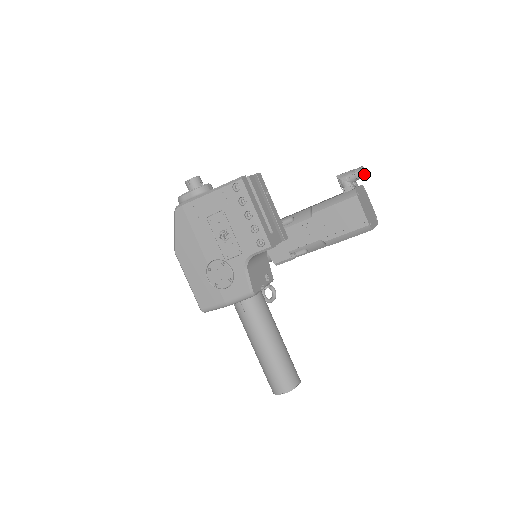
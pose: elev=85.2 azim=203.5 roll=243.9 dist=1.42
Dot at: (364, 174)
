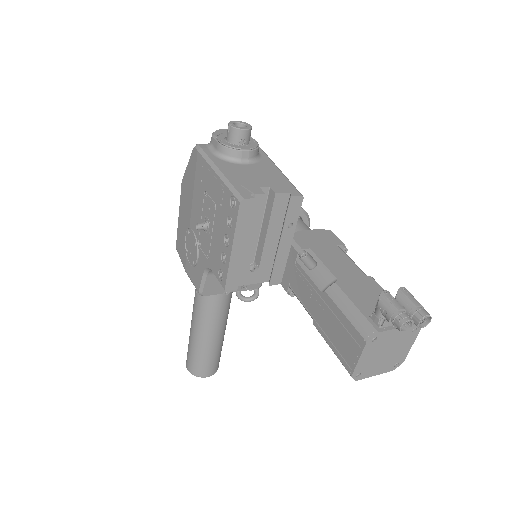
Dot at: (417, 326)
